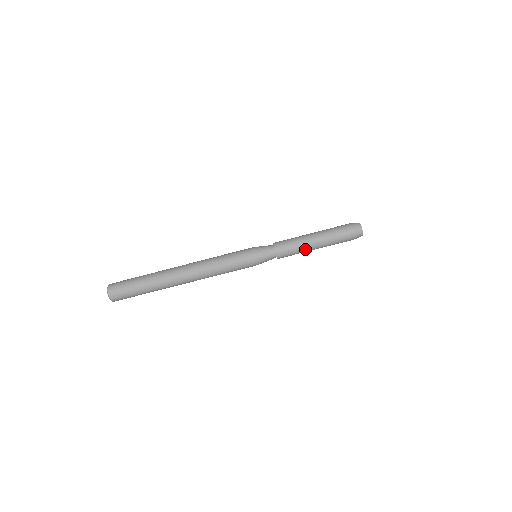
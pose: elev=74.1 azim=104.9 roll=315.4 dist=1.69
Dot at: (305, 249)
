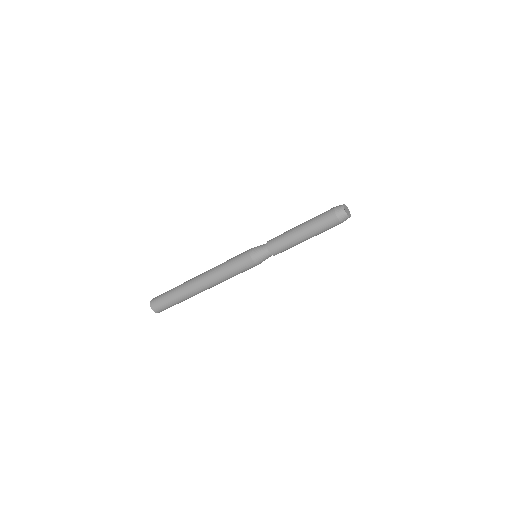
Dot at: (297, 244)
